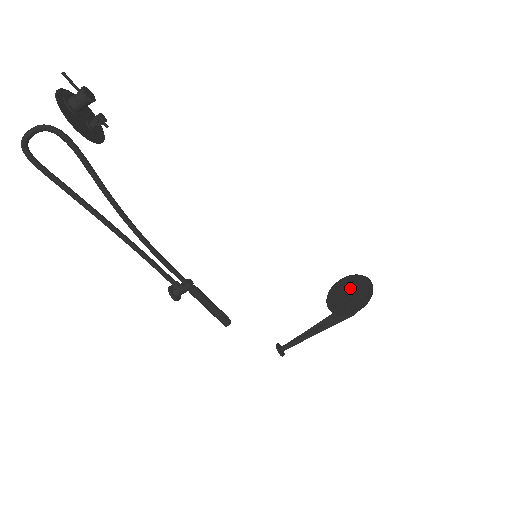
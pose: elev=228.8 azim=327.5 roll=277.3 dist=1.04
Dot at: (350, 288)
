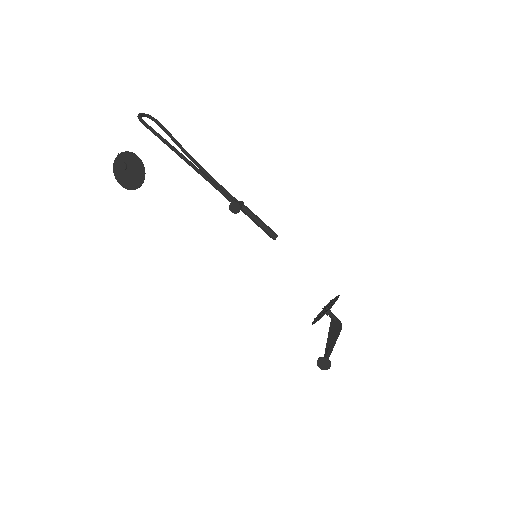
Dot at: (322, 311)
